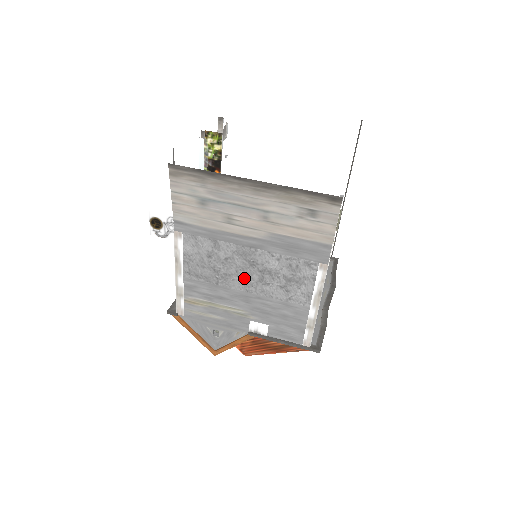
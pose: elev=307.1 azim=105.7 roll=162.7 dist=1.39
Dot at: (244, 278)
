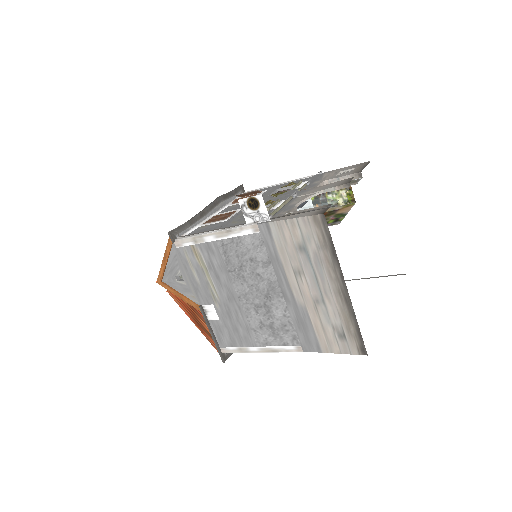
Dot at: (250, 292)
